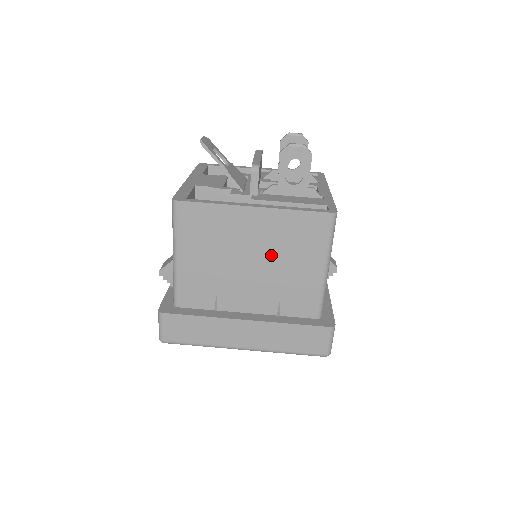
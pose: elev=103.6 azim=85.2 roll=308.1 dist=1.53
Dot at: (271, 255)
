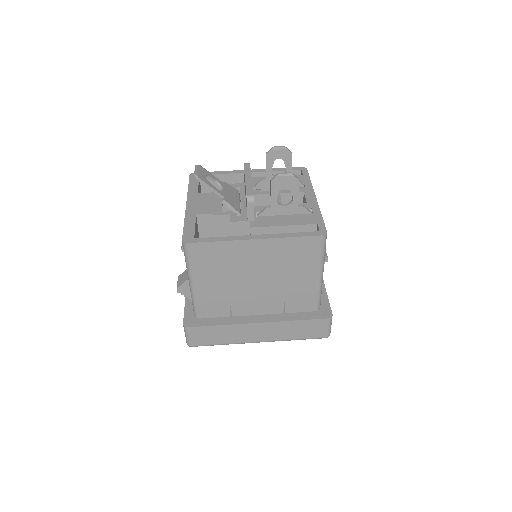
Dot at: (274, 272)
